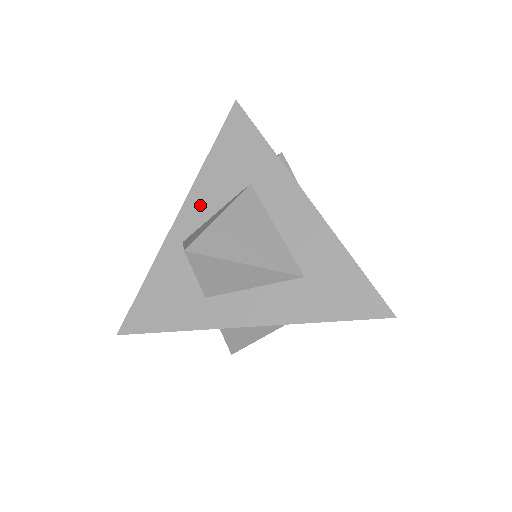
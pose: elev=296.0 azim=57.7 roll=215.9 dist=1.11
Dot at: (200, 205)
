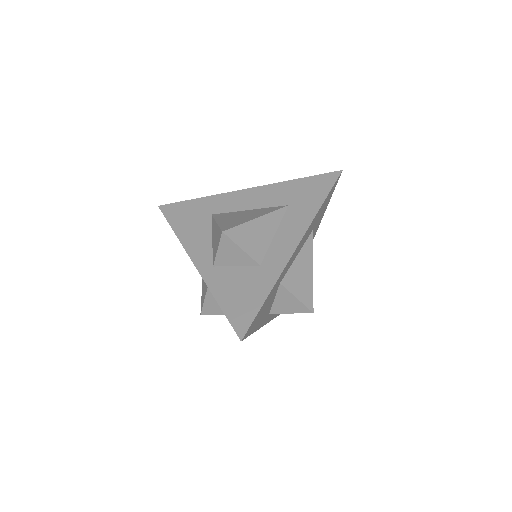
Dot at: (199, 247)
